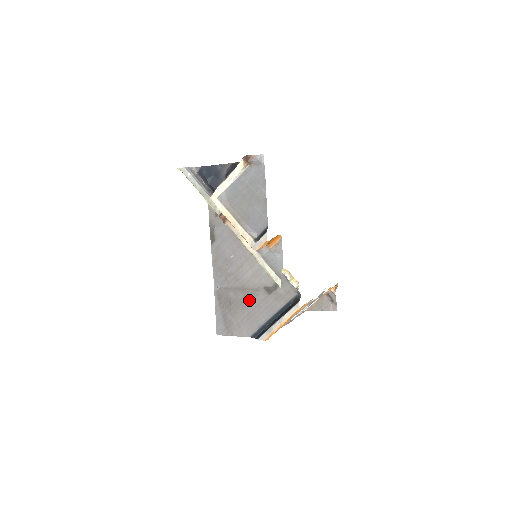
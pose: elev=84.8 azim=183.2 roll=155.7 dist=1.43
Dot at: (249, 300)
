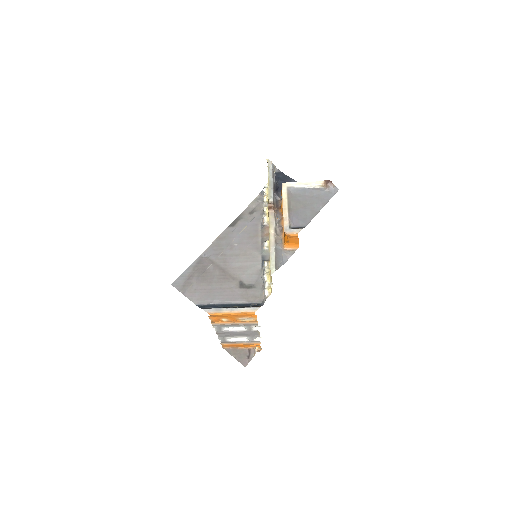
Dot at: (221, 280)
